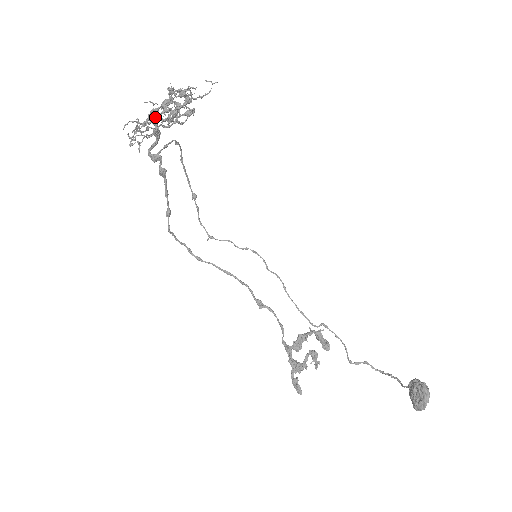
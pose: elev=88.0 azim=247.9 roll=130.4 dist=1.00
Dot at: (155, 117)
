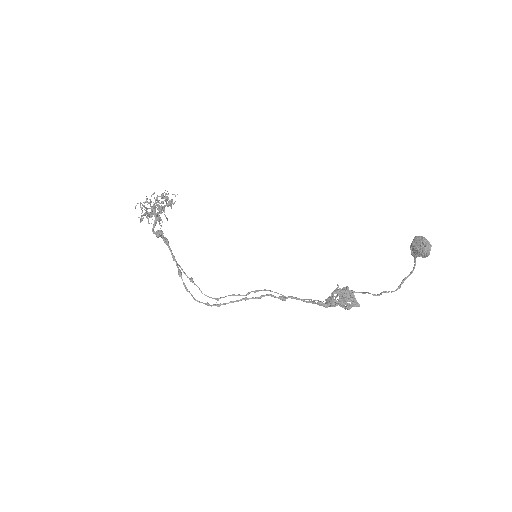
Dot at: (154, 193)
